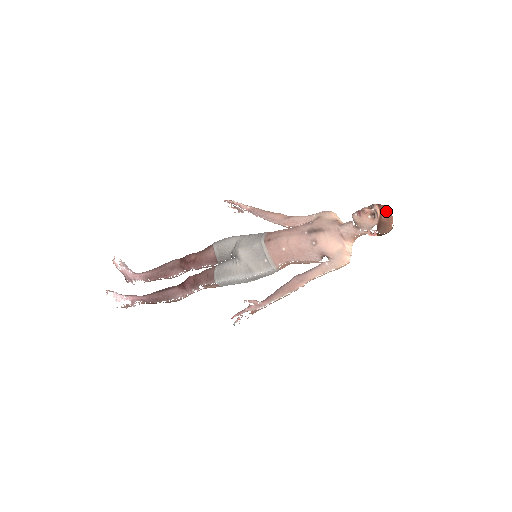
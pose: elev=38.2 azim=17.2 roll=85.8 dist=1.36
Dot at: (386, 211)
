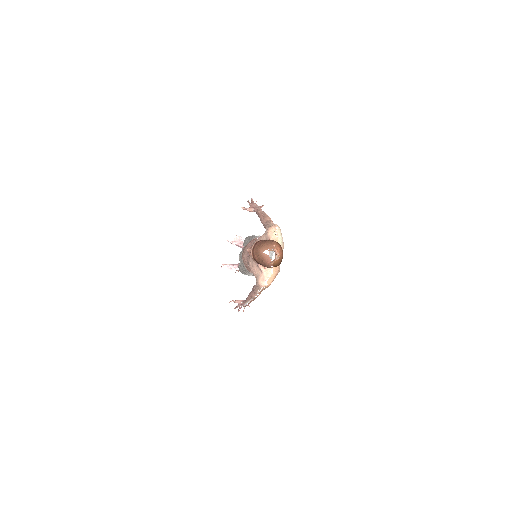
Dot at: (256, 253)
